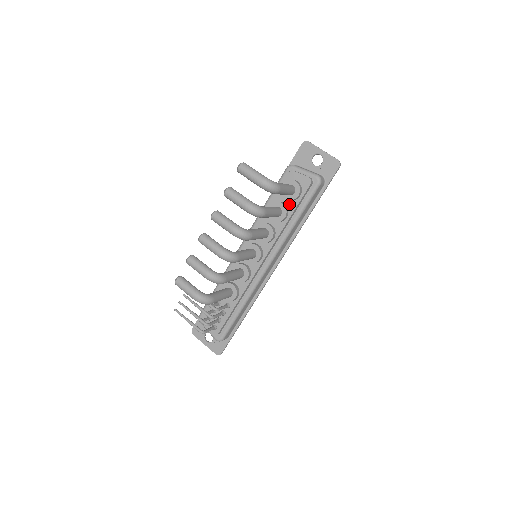
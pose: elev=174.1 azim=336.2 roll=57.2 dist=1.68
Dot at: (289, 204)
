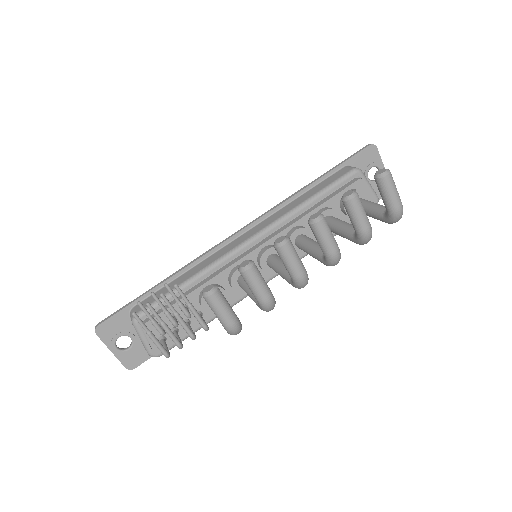
Dot at: (341, 217)
